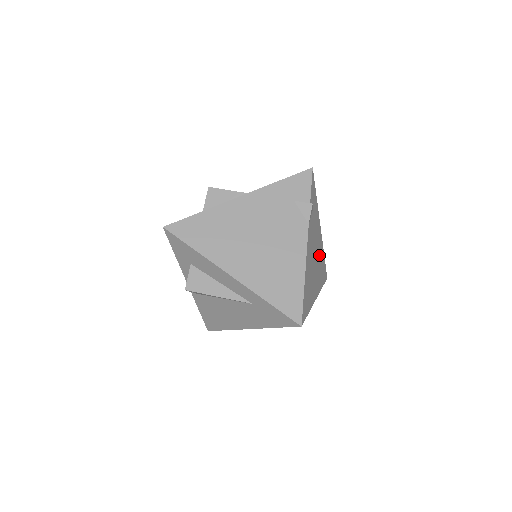
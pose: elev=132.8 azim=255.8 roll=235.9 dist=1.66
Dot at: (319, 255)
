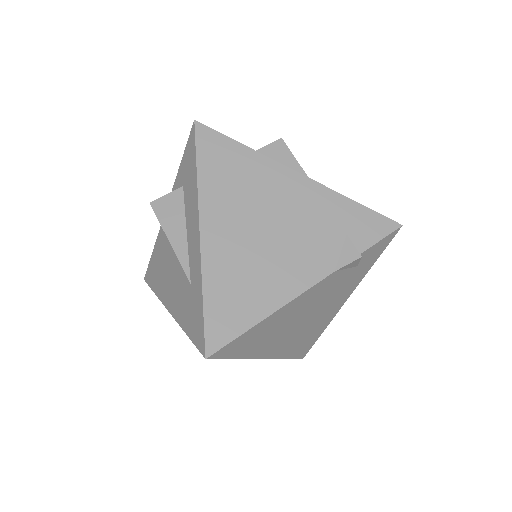
Dot at: (316, 323)
